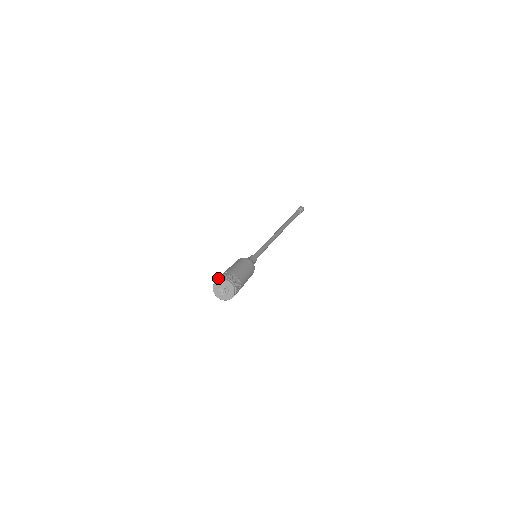
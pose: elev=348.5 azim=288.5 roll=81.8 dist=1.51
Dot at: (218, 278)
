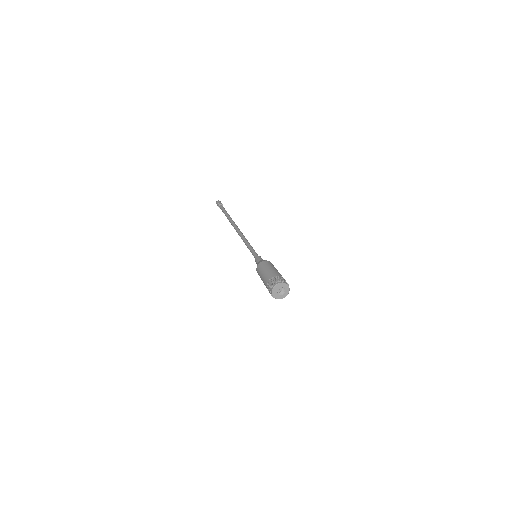
Dot at: (282, 281)
